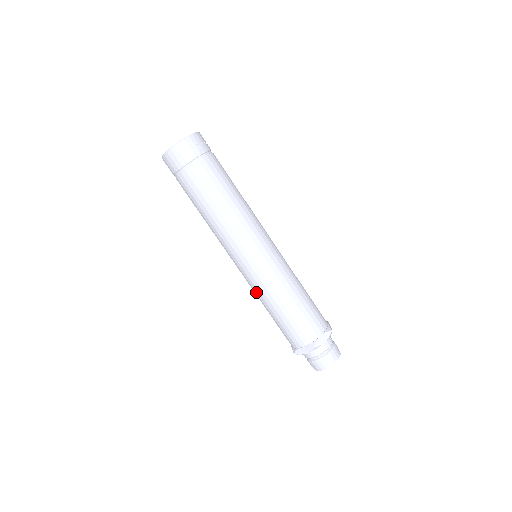
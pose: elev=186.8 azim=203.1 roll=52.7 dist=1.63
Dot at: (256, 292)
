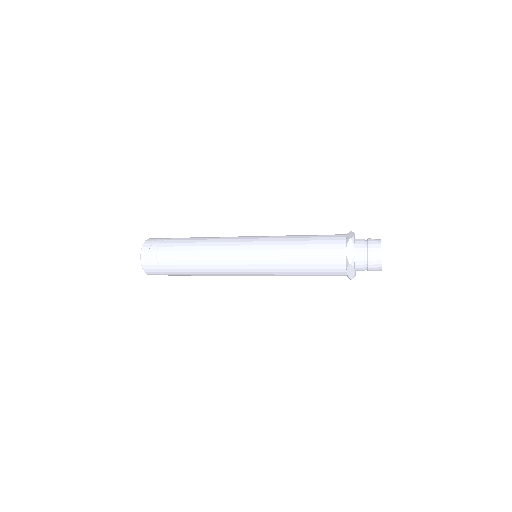
Dot at: occluded
